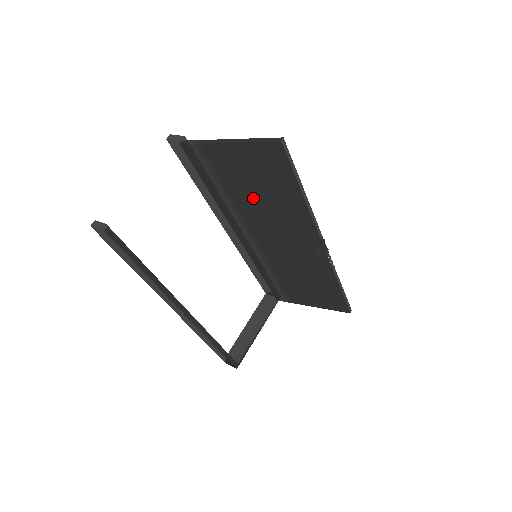
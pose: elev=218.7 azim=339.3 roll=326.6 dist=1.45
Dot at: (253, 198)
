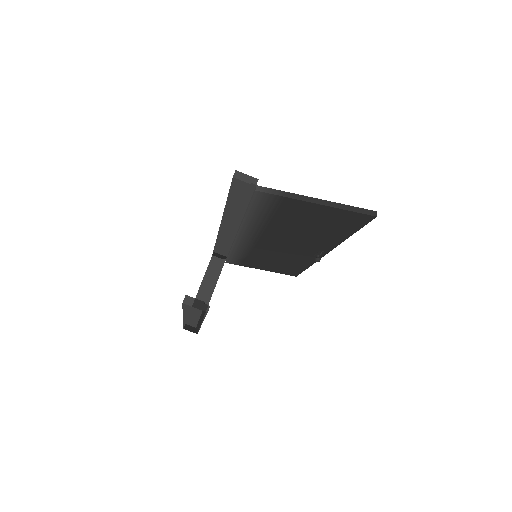
Dot at: (294, 227)
